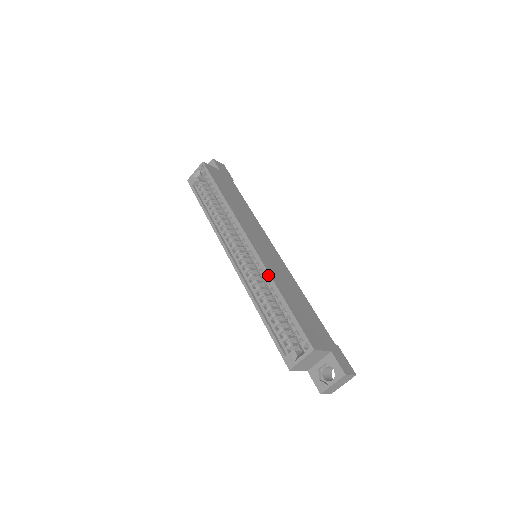
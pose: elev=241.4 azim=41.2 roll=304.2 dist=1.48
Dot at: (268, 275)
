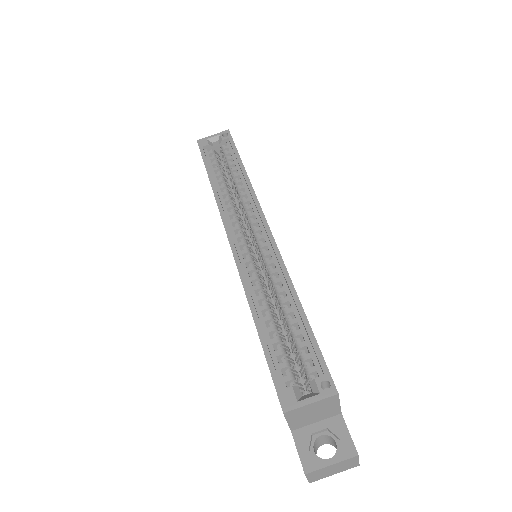
Dot at: (286, 273)
